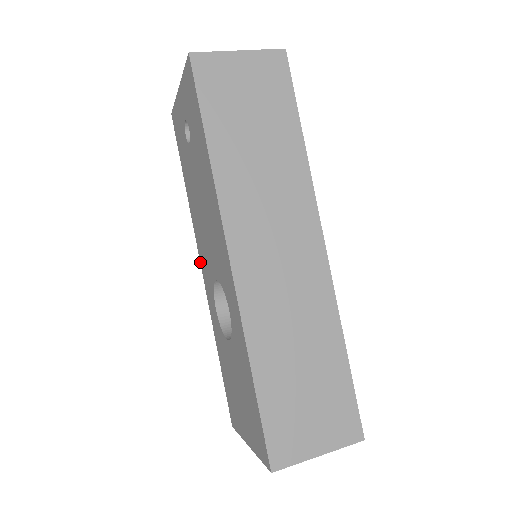
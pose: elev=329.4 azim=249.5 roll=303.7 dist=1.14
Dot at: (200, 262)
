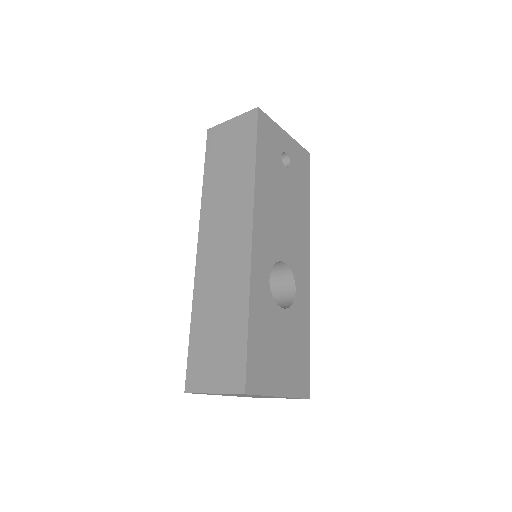
Dot at: occluded
